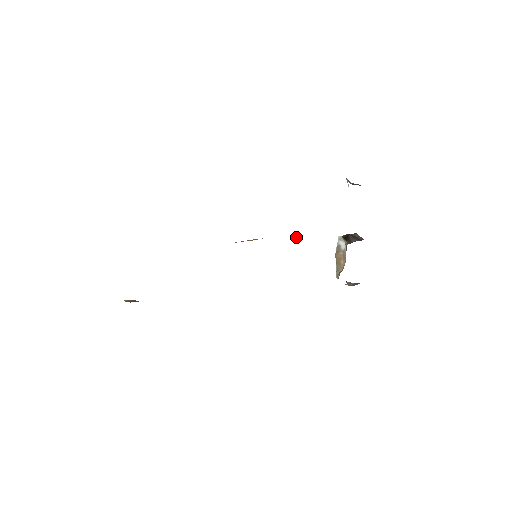
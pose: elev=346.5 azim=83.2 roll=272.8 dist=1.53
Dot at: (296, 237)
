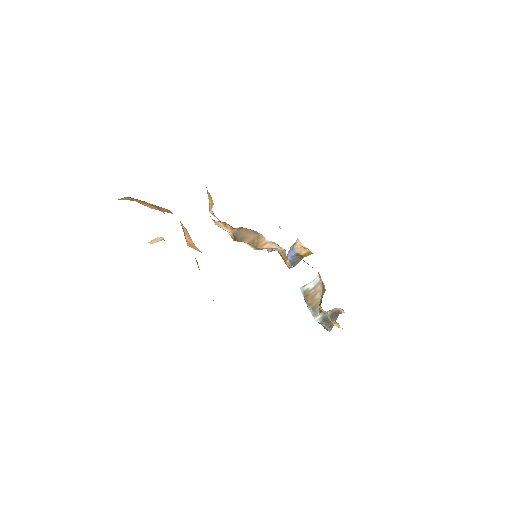
Dot at: (284, 250)
